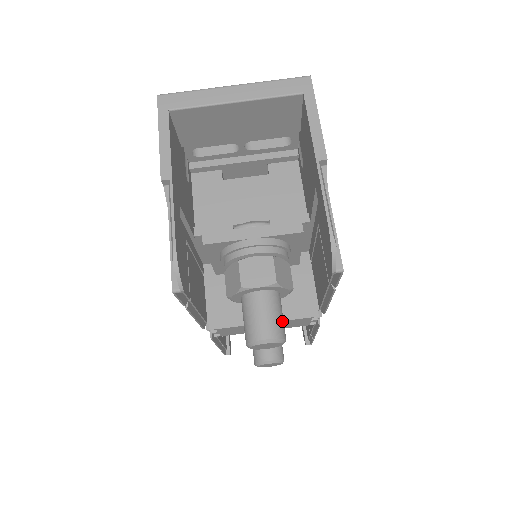
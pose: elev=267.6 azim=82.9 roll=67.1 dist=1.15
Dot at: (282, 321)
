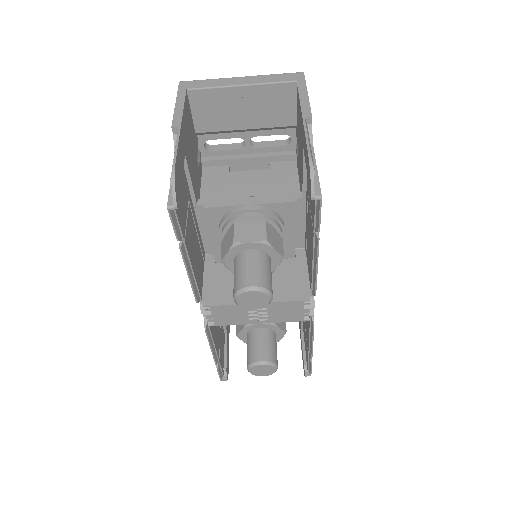
Dot at: (270, 278)
